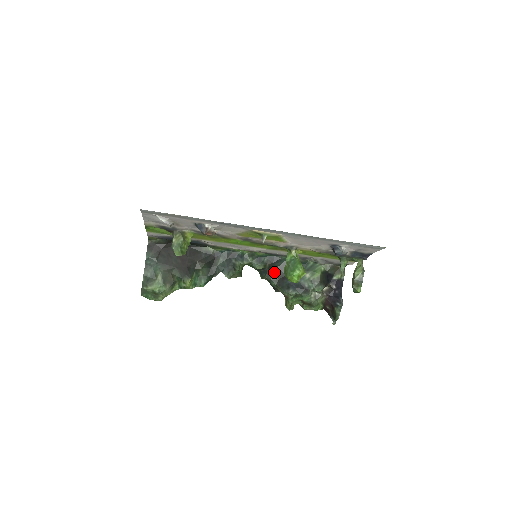
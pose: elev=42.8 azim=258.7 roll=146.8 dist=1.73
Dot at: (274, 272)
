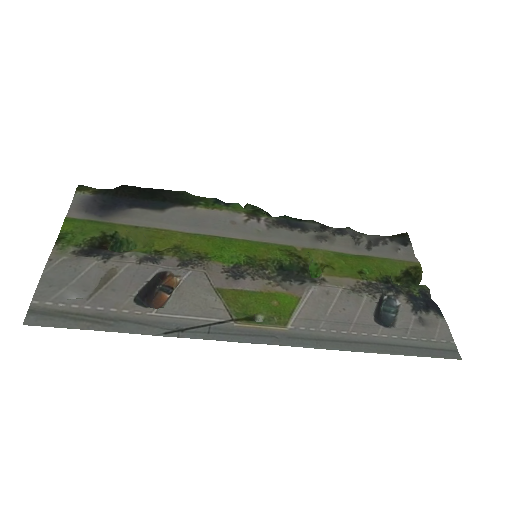
Dot at: occluded
